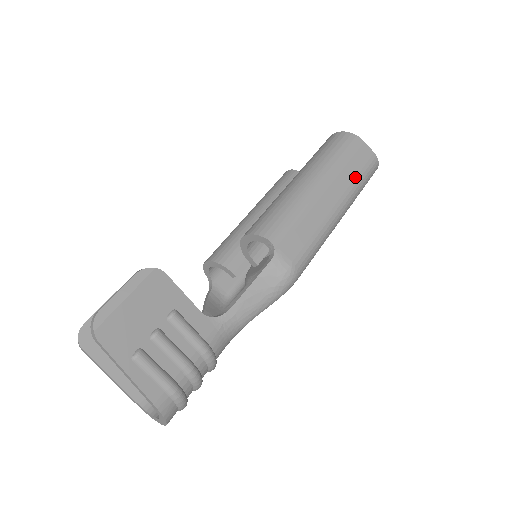
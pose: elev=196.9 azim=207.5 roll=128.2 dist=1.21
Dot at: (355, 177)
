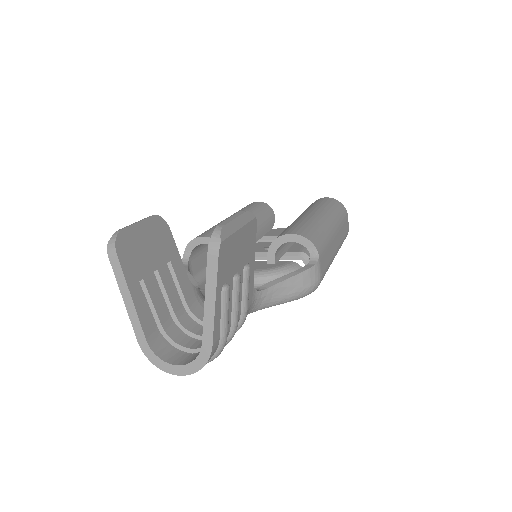
Dot at: (343, 238)
